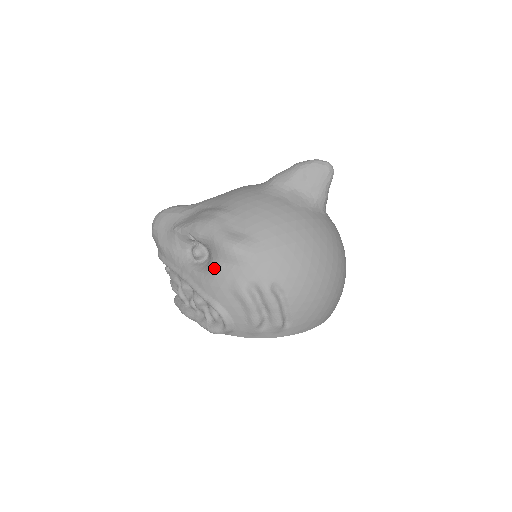
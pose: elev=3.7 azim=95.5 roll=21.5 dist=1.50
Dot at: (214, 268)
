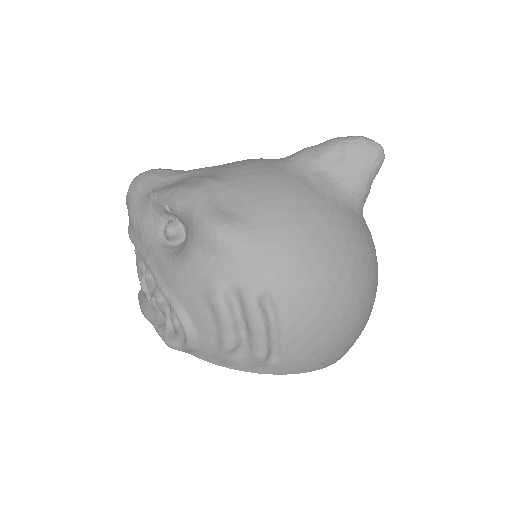
Dot at: (186, 255)
